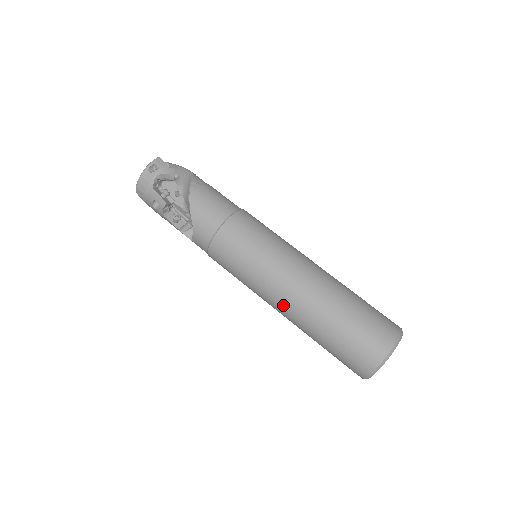
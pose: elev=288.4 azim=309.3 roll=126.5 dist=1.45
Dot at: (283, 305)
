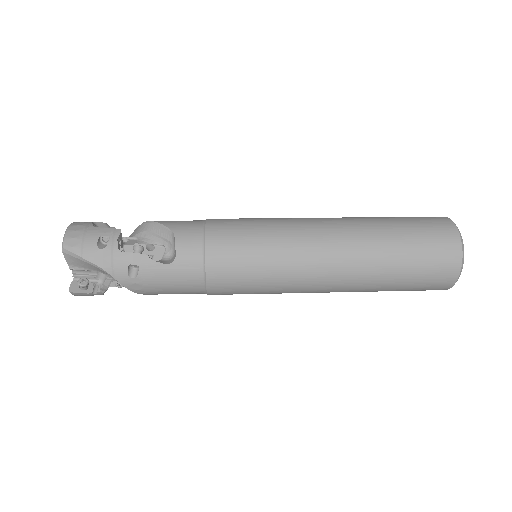
Dot at: (330, 234)
